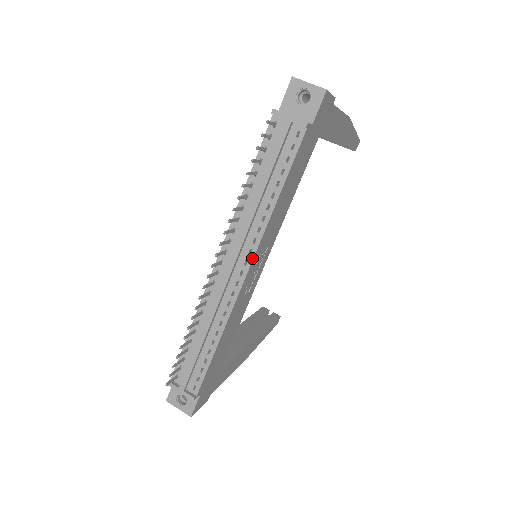
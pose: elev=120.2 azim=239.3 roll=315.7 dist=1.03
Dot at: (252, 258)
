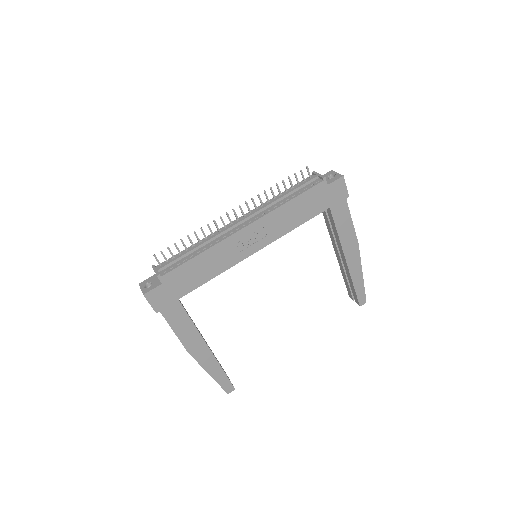
Dot at: (255, 220)
